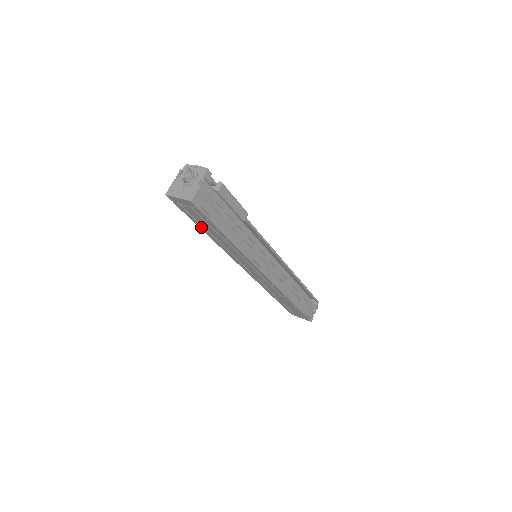
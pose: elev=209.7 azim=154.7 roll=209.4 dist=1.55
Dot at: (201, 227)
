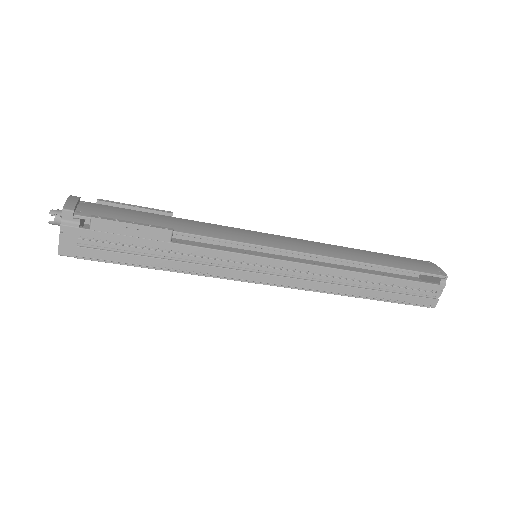
Dot at: occluded
